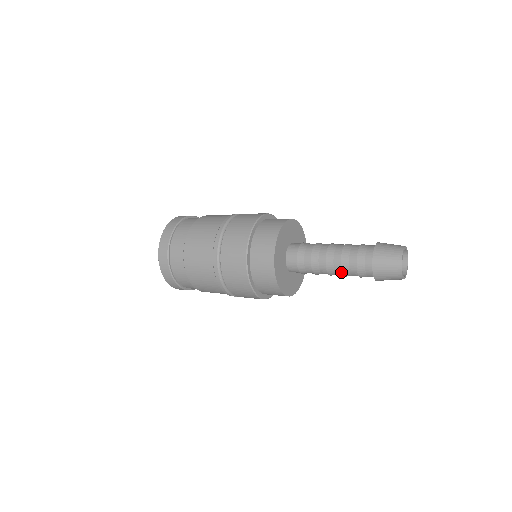
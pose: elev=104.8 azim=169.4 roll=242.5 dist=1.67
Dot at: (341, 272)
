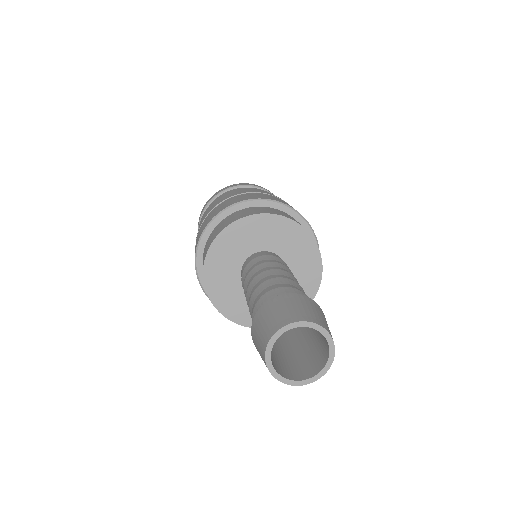
Dot at: occluded
